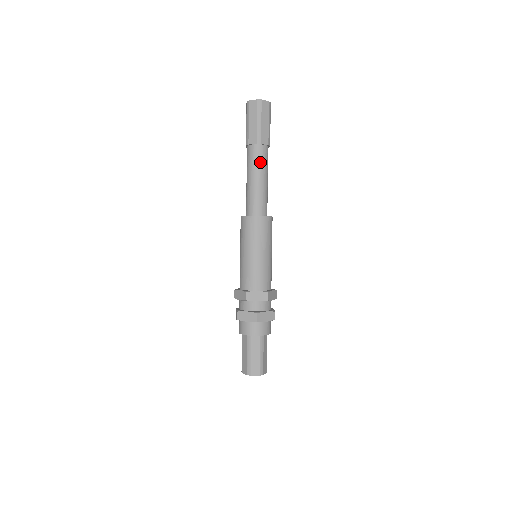
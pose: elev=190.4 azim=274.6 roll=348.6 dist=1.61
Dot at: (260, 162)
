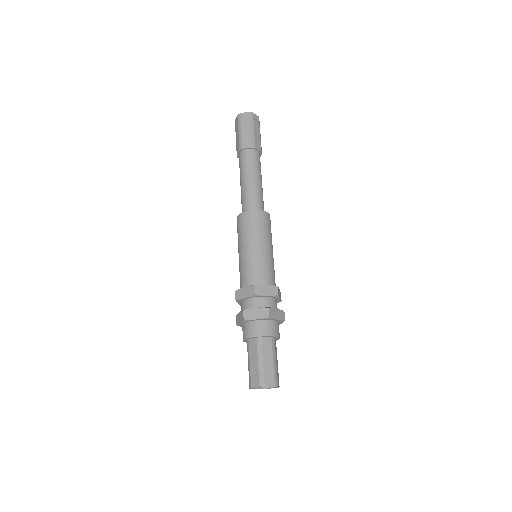
Dot at: (245, 165)
